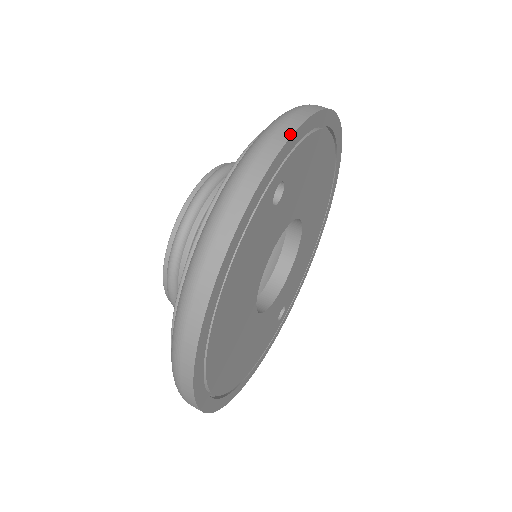
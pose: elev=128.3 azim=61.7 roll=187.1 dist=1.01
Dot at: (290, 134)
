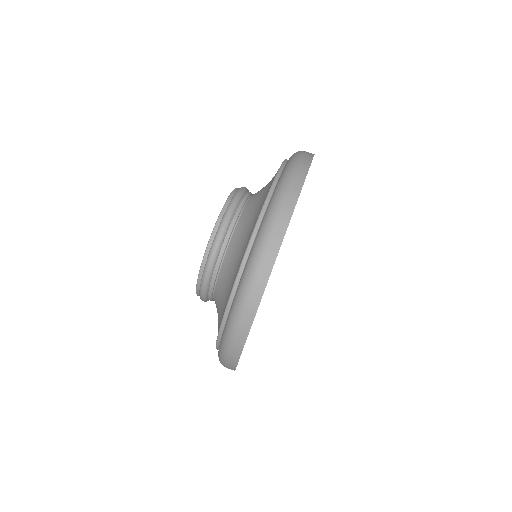
Dot at: (273, 262)
